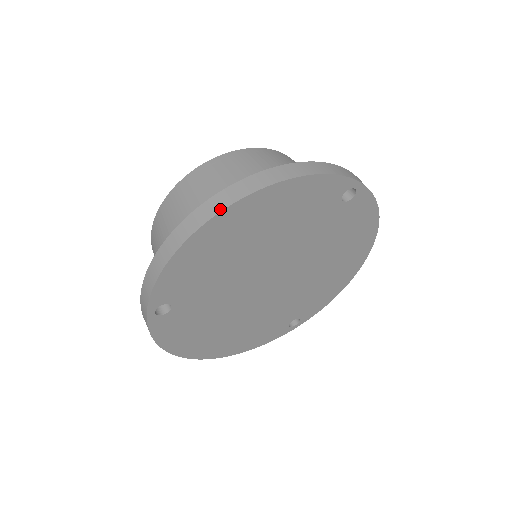
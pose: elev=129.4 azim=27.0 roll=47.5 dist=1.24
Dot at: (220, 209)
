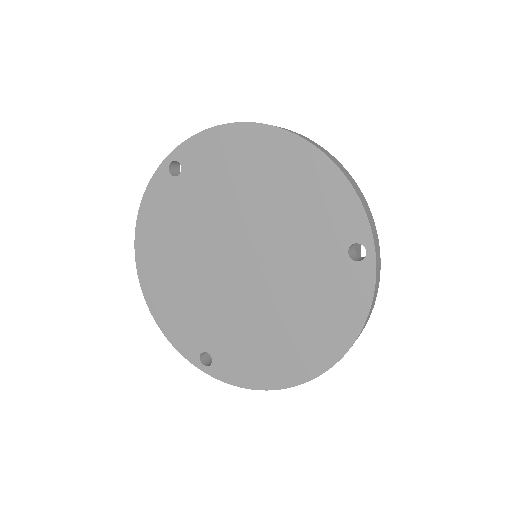
Dot at: occluded
